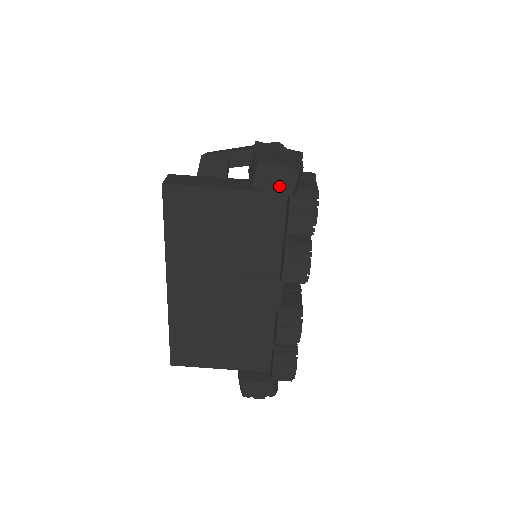
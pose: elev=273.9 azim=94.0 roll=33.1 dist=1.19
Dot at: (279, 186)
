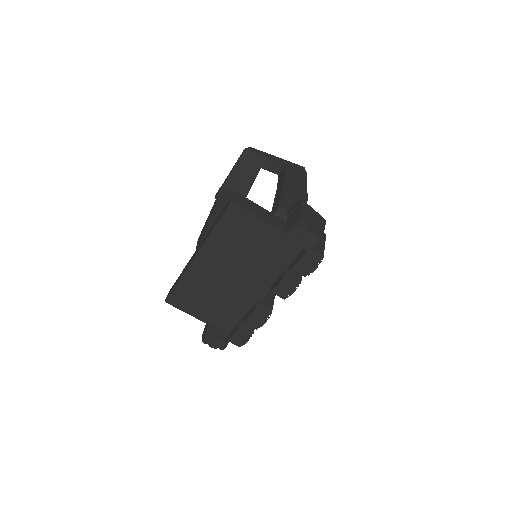
Dot at: (304, 243)
